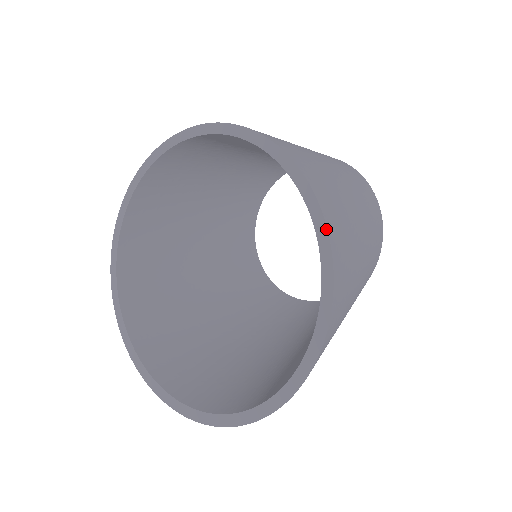
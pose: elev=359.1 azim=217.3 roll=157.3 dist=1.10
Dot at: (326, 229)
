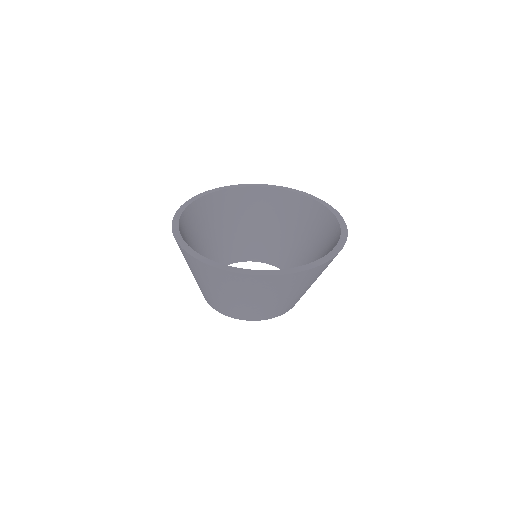
Dot at: (310, 194)
